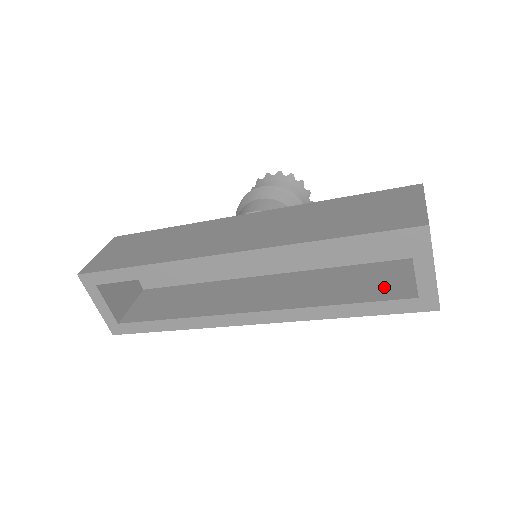
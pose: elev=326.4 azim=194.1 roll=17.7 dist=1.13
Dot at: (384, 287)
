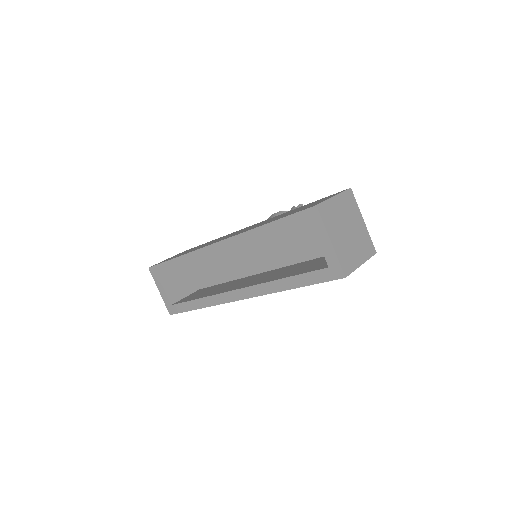
Dot at: (317, 266)
